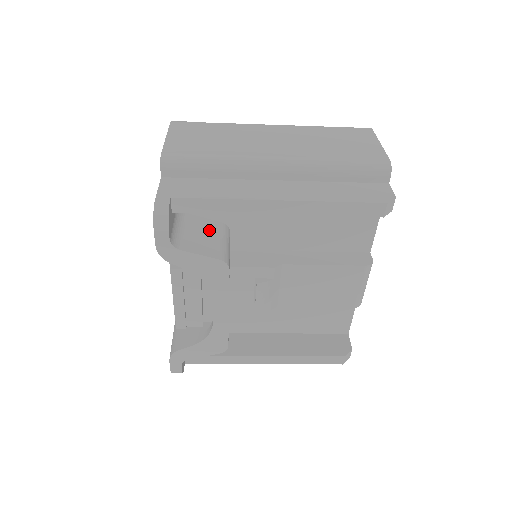
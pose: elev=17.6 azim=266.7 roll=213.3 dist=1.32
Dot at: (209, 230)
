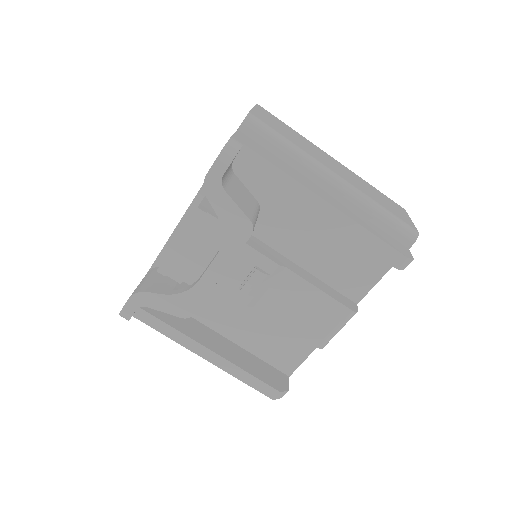
Dot at: (248, 197)
